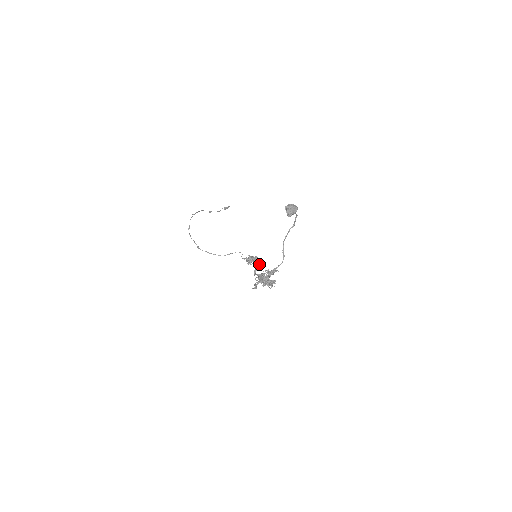
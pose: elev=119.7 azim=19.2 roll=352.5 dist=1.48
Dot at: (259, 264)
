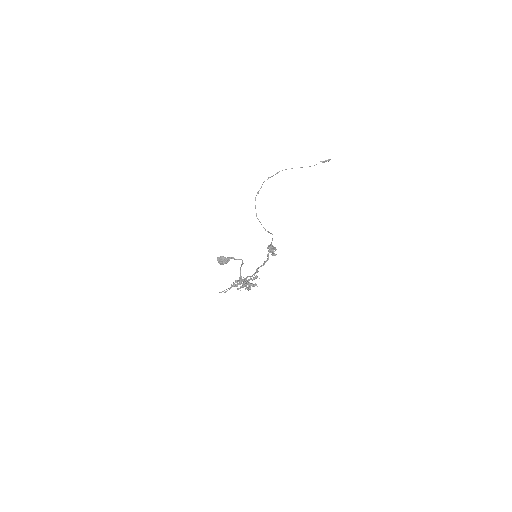
Dot at: (274, 255)
